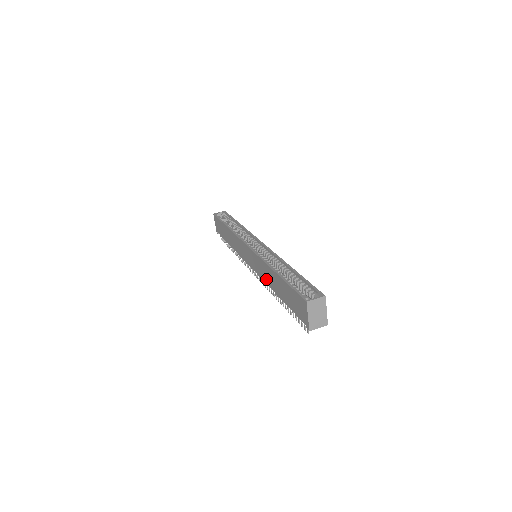
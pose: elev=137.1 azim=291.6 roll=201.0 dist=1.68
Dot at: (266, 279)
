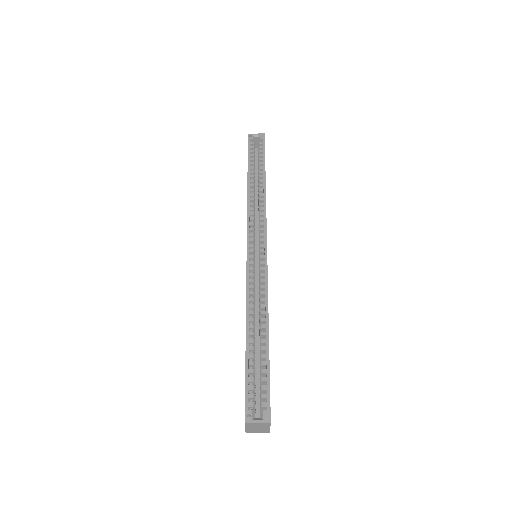
Dot at: occluded
